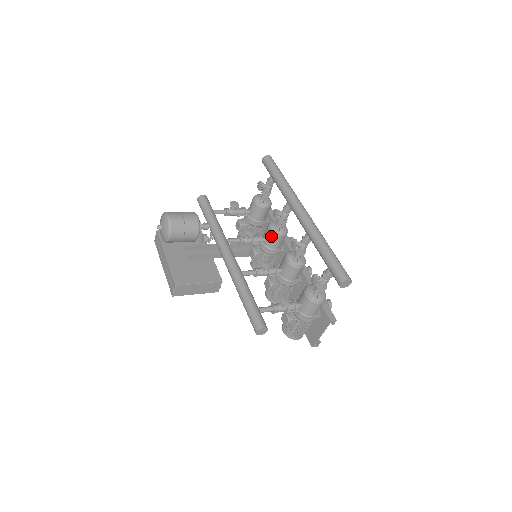
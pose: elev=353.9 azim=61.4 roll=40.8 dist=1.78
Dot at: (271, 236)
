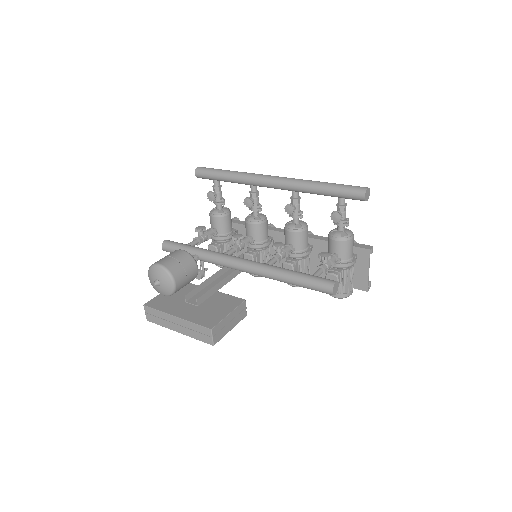
Dot at: (256, 228)
